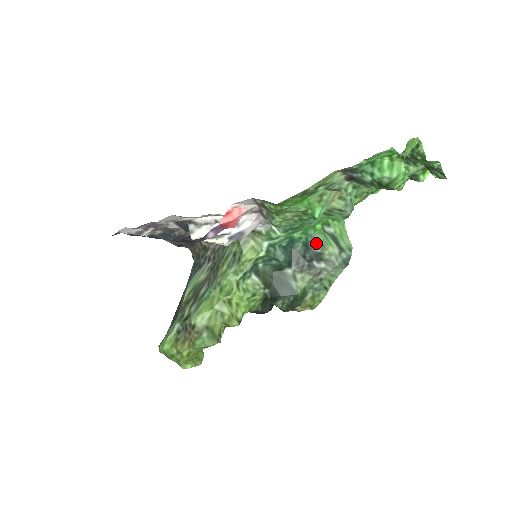
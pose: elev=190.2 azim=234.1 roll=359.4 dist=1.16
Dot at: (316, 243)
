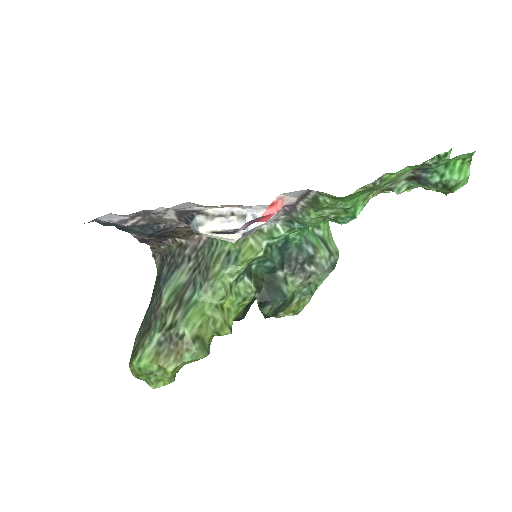
Dot at: (310, 245)
